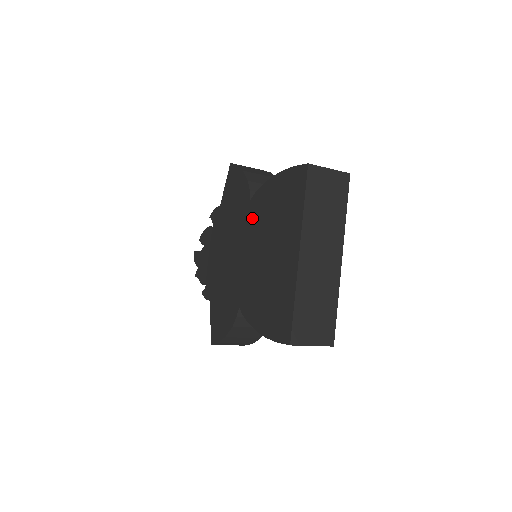
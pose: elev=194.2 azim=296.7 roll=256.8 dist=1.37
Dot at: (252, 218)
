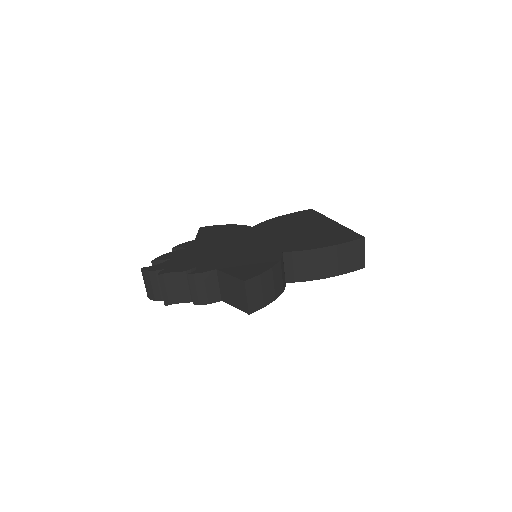
Dot at: (263, 229)
